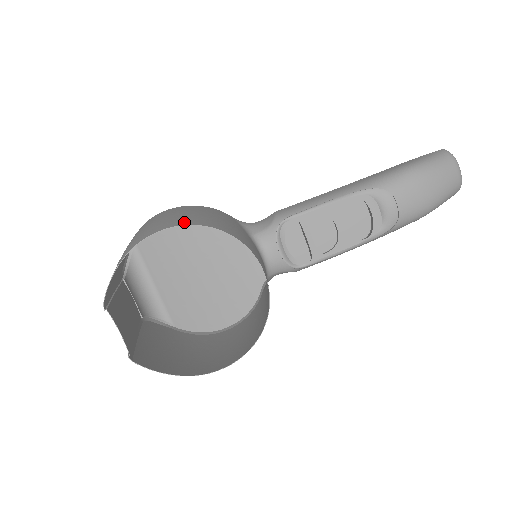
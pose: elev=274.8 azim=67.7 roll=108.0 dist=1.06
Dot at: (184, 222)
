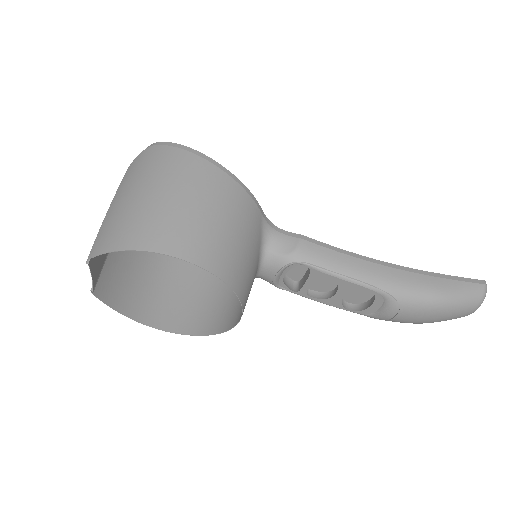
Dot at: (201, 255)
